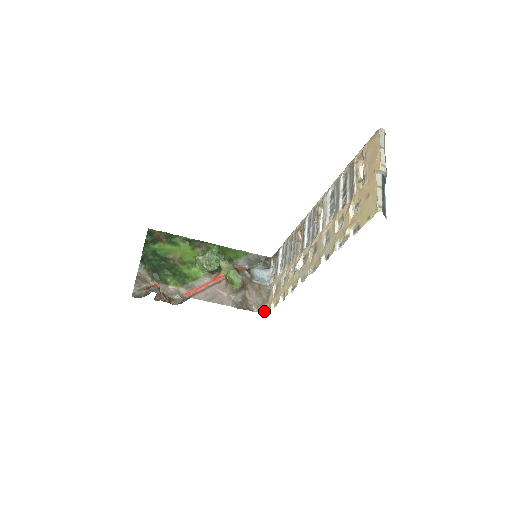
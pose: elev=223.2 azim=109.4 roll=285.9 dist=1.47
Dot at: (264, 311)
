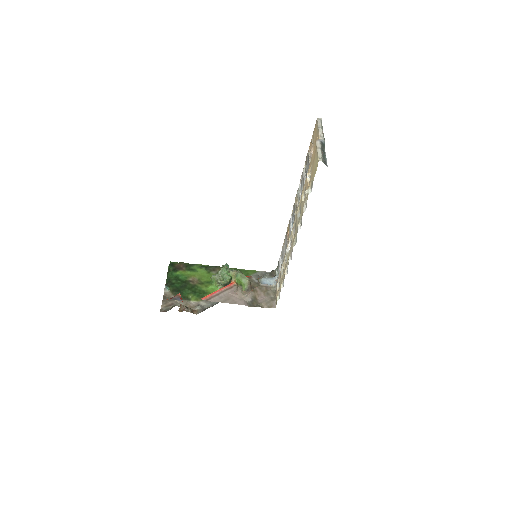
Dot at: (273, 306)
